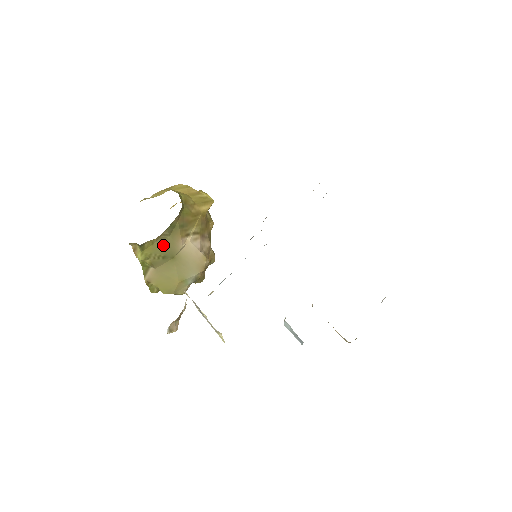
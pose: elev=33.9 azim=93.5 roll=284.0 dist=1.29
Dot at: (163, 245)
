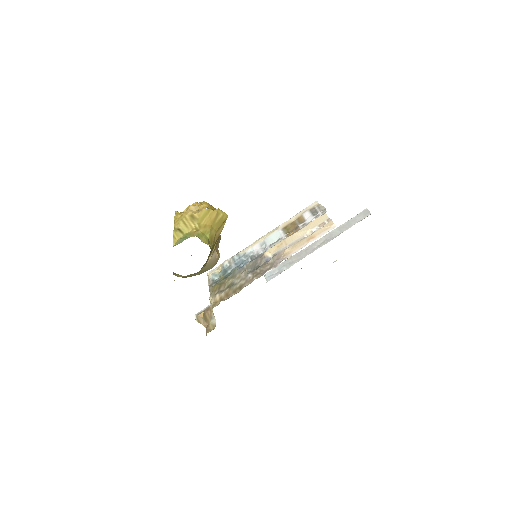
Dot at: occluded
